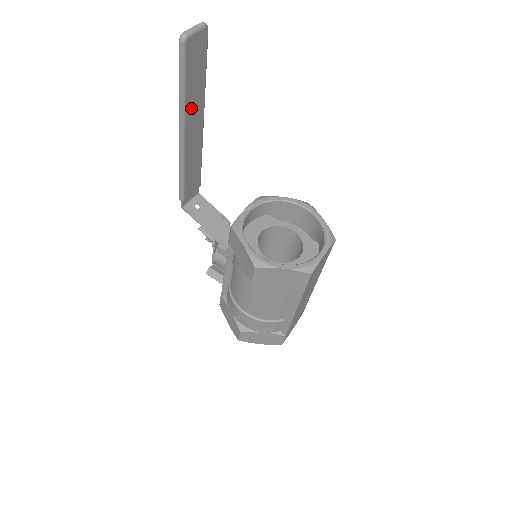
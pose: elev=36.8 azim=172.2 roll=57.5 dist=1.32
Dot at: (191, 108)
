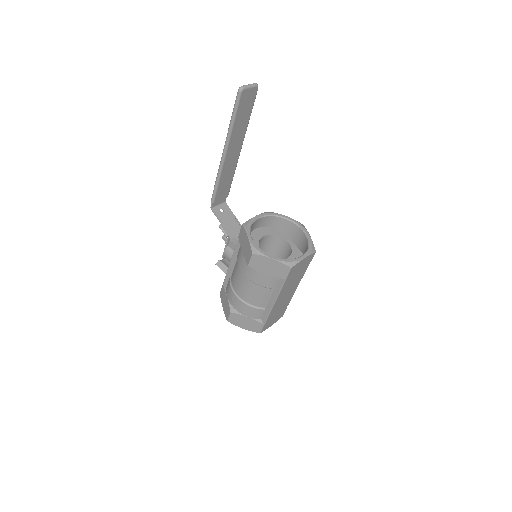
Dot at: (235, 136)
